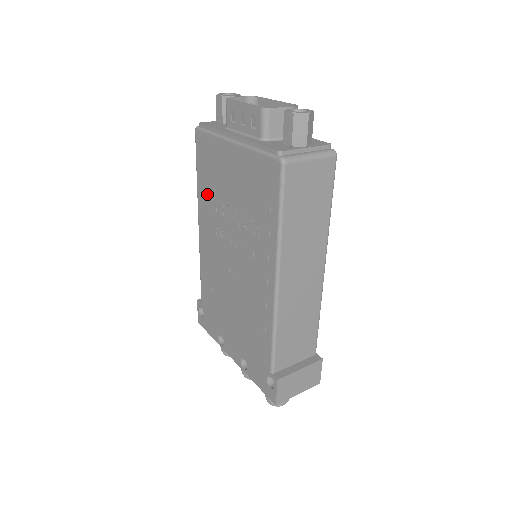
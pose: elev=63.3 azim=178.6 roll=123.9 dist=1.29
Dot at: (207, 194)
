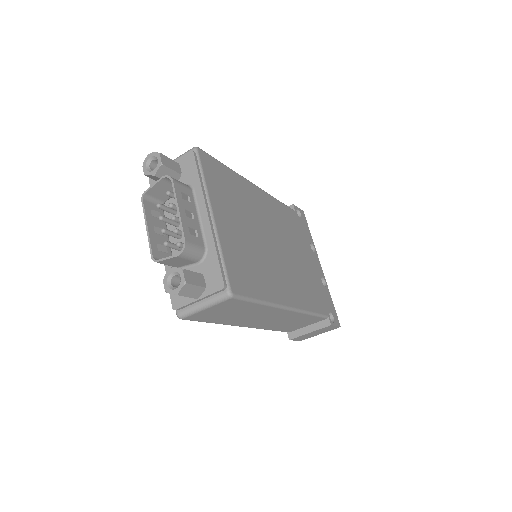
Dot at: occluded
